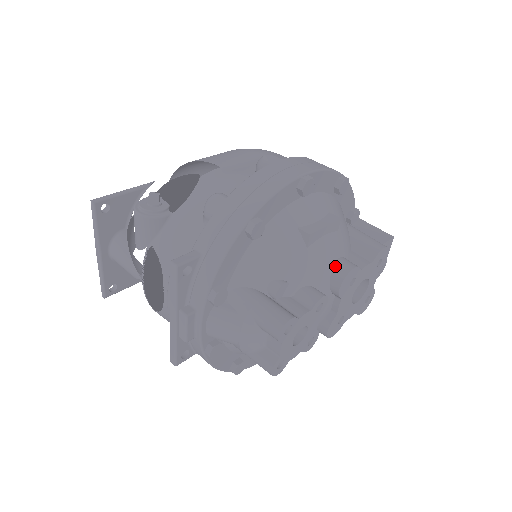
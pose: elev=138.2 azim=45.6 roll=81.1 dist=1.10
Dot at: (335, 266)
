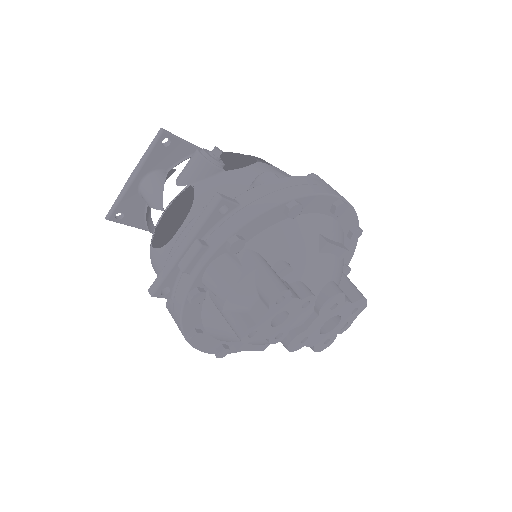
Dot at: (329, 284)
